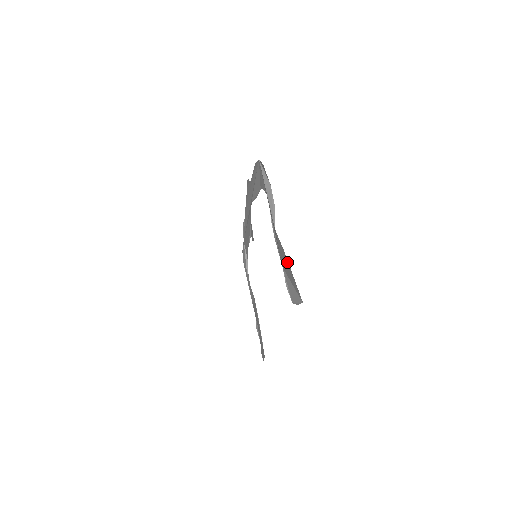
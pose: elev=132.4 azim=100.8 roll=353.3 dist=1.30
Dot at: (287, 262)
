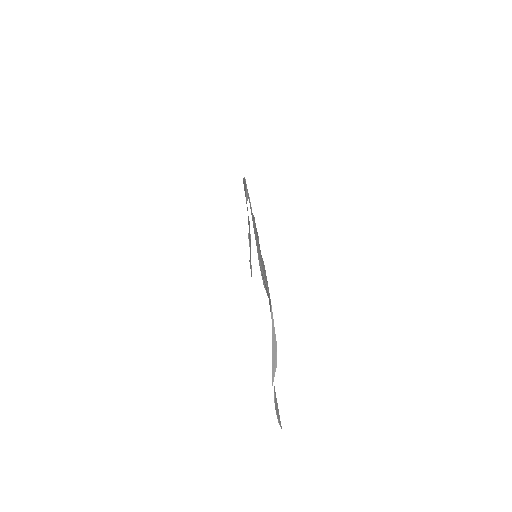
Dot at: occluded
